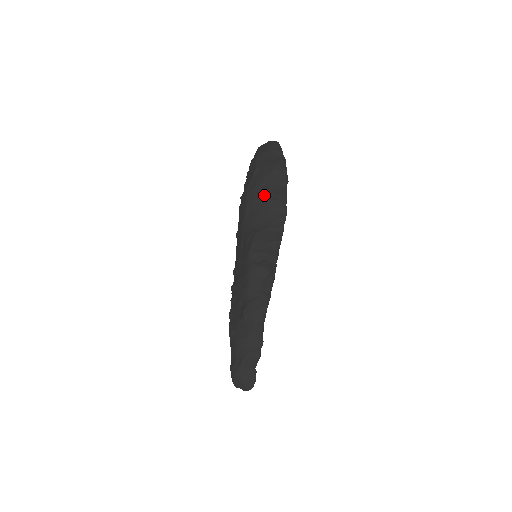
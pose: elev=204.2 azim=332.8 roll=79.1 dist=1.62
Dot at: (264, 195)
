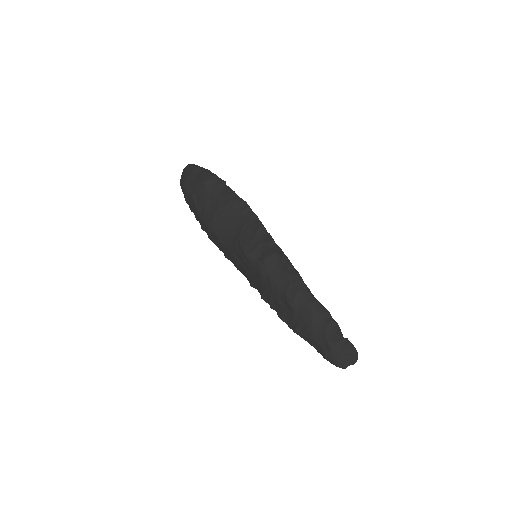
Dot at: (216, 208)
